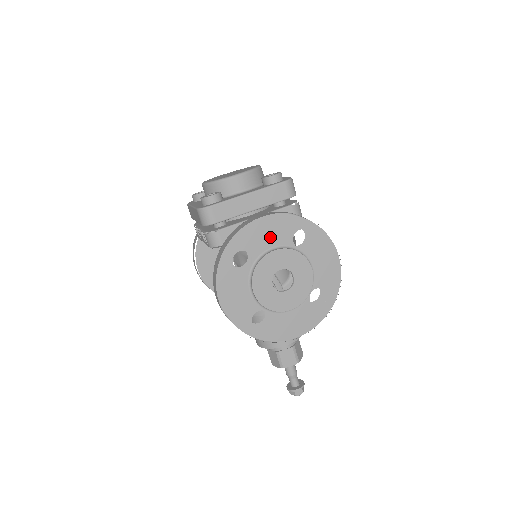
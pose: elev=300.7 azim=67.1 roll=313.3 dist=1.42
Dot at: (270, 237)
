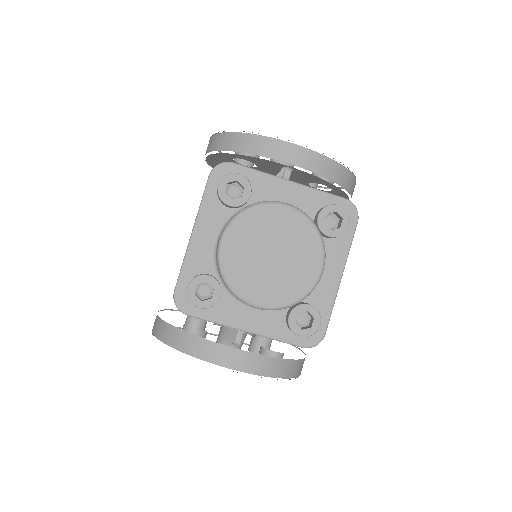
Dot at: occluded
